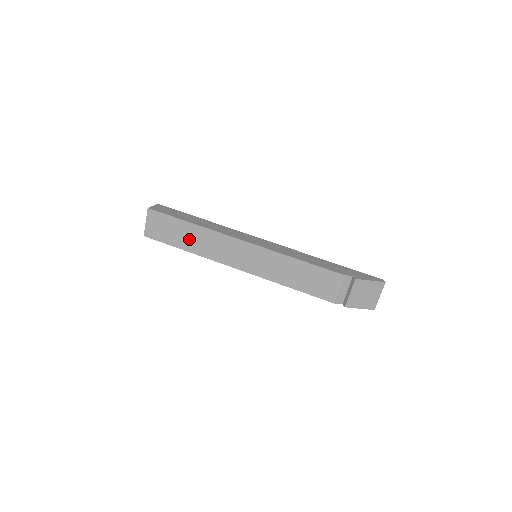
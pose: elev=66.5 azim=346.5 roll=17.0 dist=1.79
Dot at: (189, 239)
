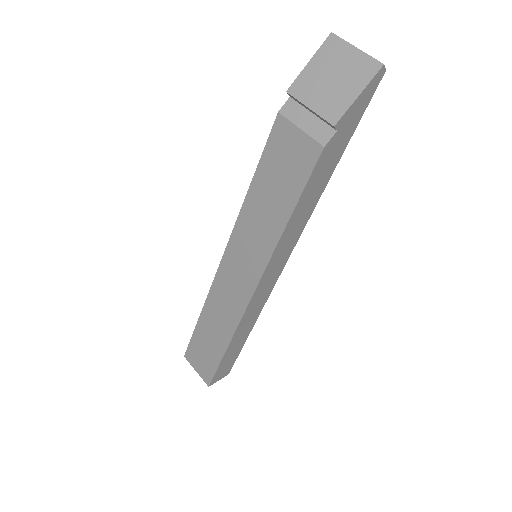
Dot at: (215, 333)
